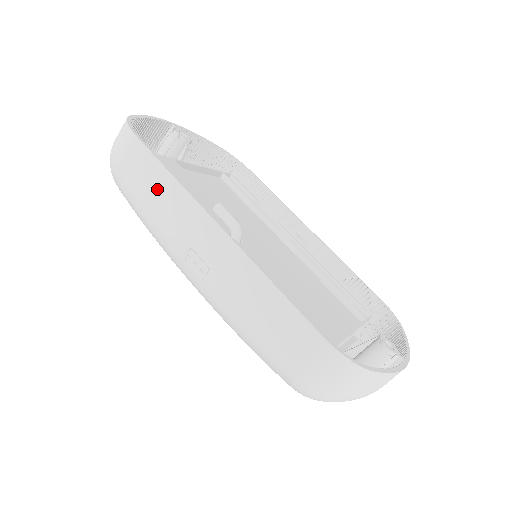
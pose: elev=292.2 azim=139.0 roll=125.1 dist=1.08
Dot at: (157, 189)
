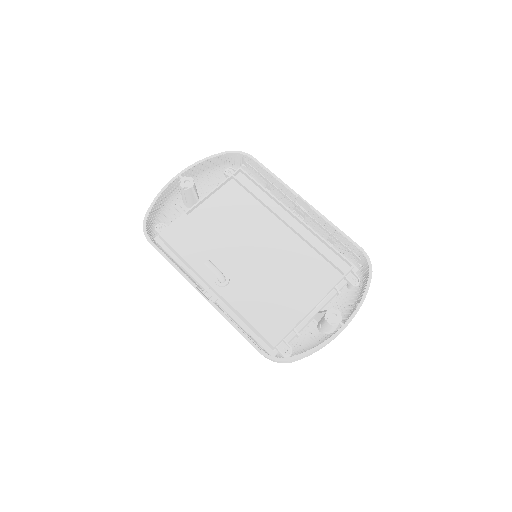
Dot at: occluded
